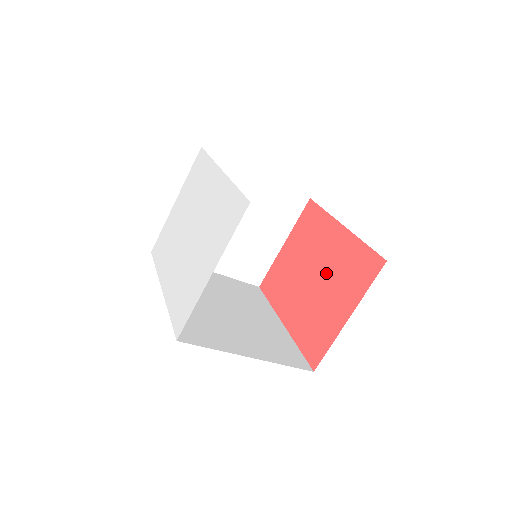
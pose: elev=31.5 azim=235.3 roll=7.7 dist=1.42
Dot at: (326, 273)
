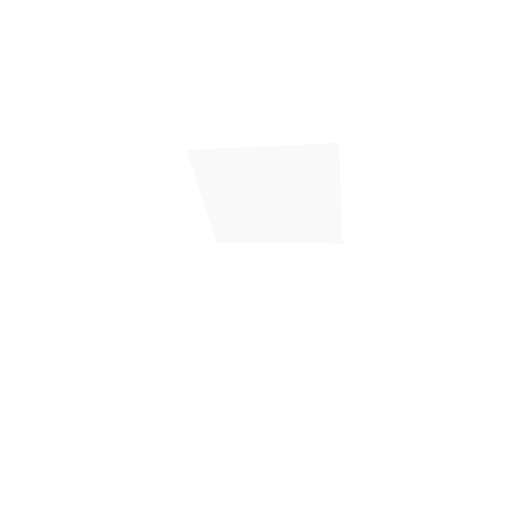
Dot at: occluded
